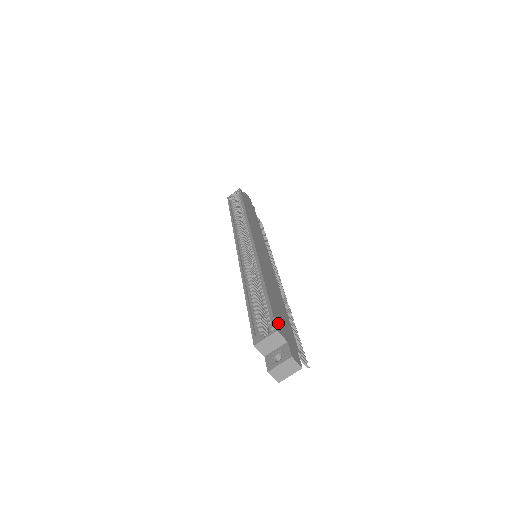
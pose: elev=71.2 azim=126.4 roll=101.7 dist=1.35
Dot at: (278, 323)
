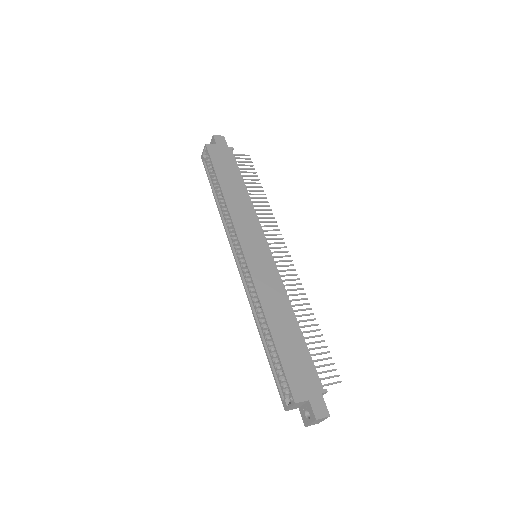
Dot at: (295, 385)
